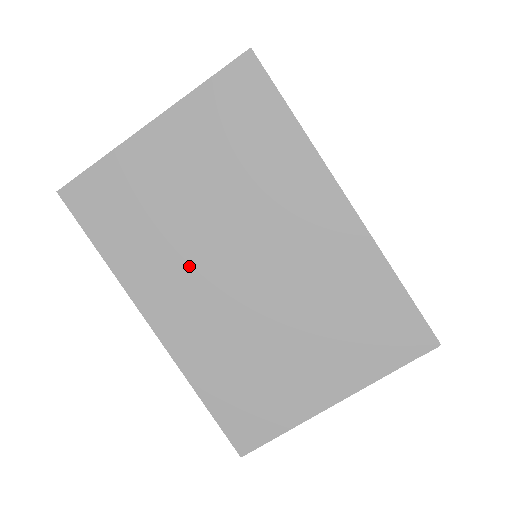
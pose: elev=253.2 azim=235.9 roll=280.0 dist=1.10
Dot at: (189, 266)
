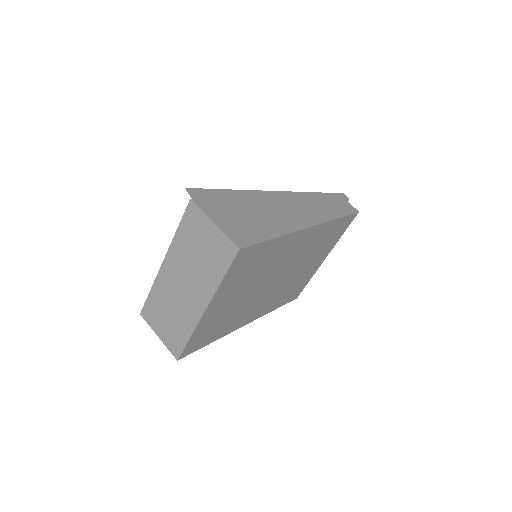
Dot at: (252, 304)
